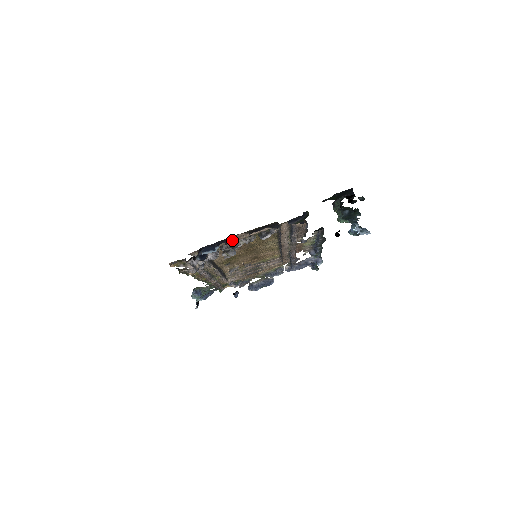
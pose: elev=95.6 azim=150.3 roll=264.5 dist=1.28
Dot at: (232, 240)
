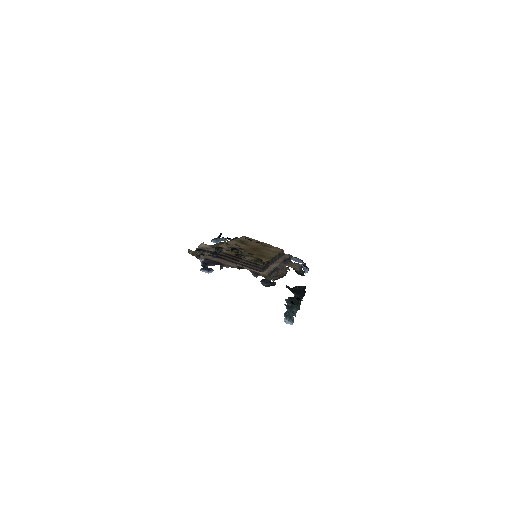
Dot at: (230, 262)
